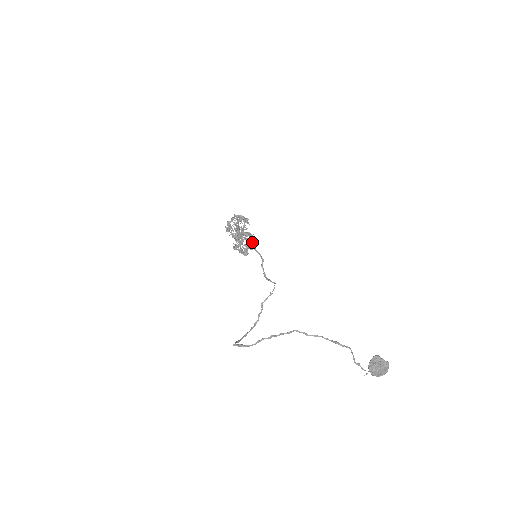
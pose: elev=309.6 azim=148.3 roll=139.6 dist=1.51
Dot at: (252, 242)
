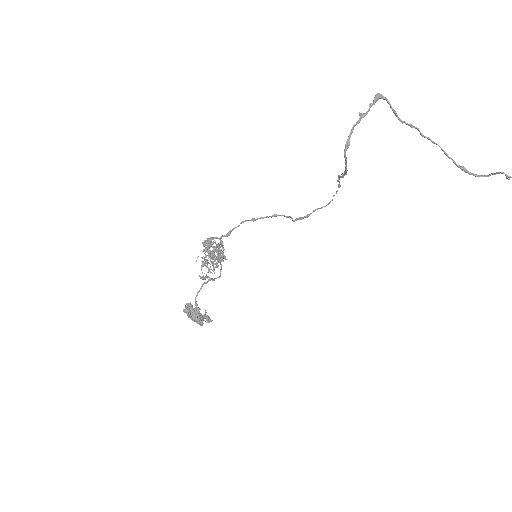
Dot at: occluded
